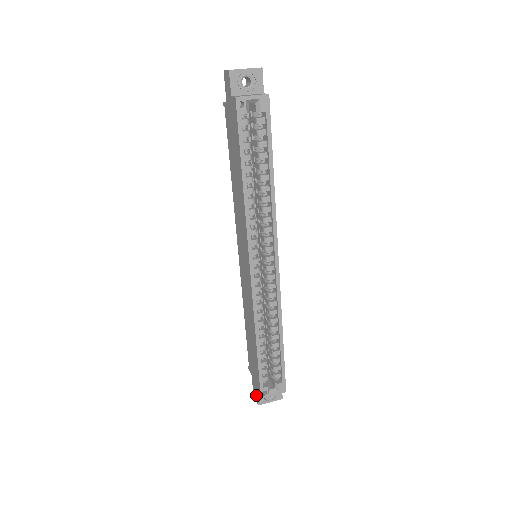
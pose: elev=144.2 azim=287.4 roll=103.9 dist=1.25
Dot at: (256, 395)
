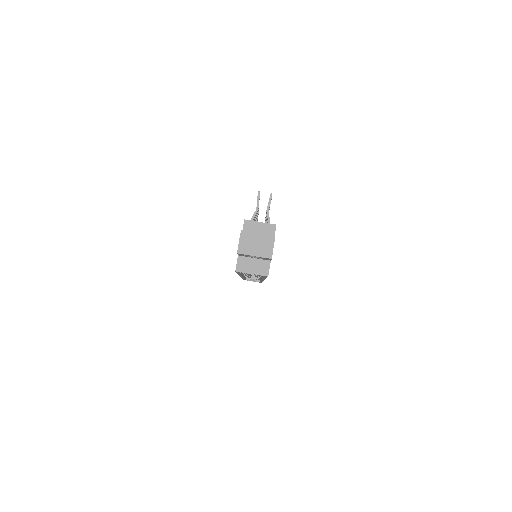
Dot at: occluded
